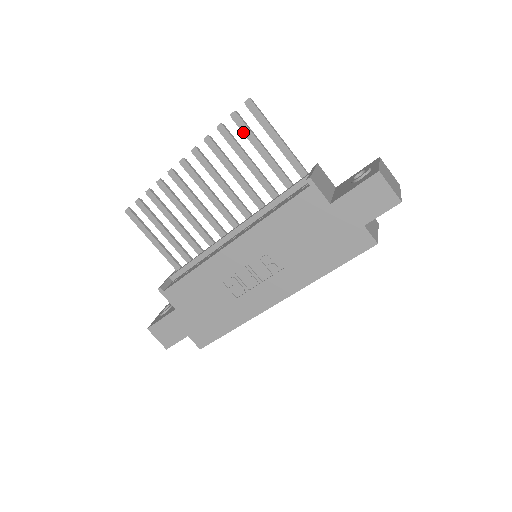
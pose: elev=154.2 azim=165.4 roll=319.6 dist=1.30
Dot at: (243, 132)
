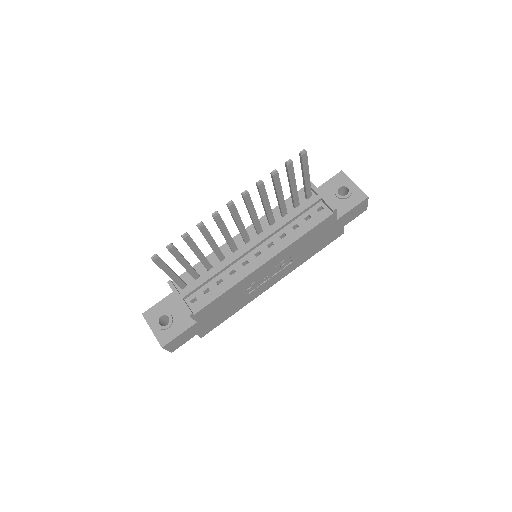
Dot at: (289, 174)
